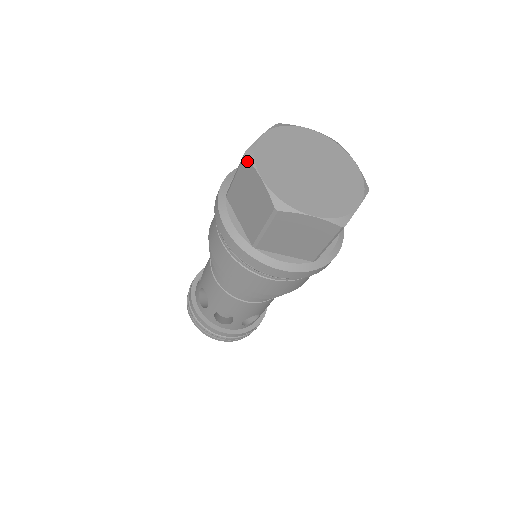
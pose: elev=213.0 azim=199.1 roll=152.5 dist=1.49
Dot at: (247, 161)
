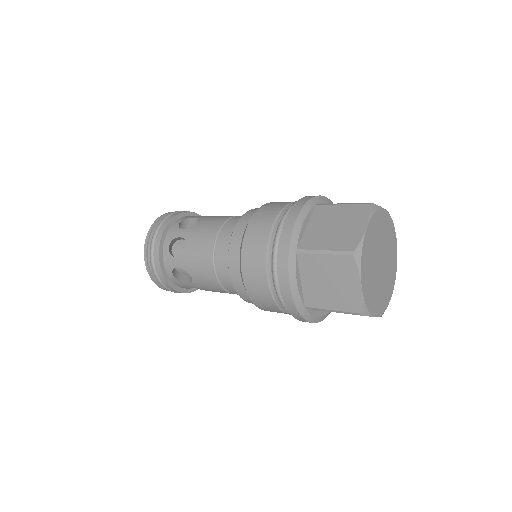
Dot at: occluded
